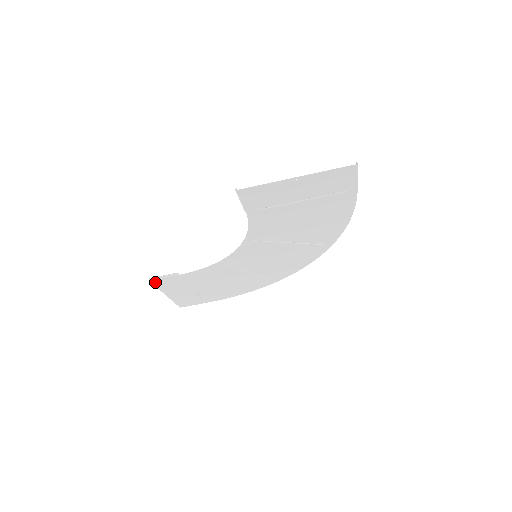
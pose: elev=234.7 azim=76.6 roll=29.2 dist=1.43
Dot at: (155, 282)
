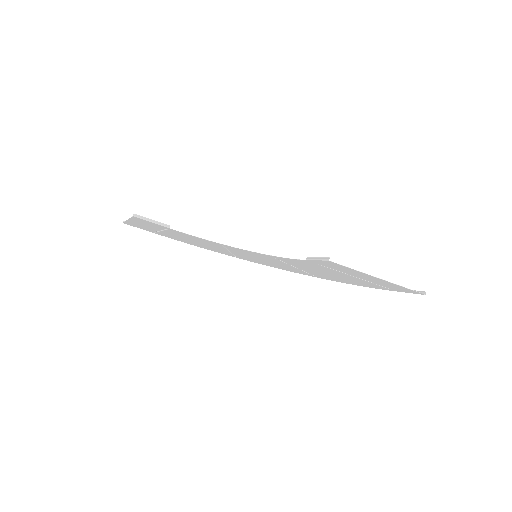
Dot at: (136, 218)
